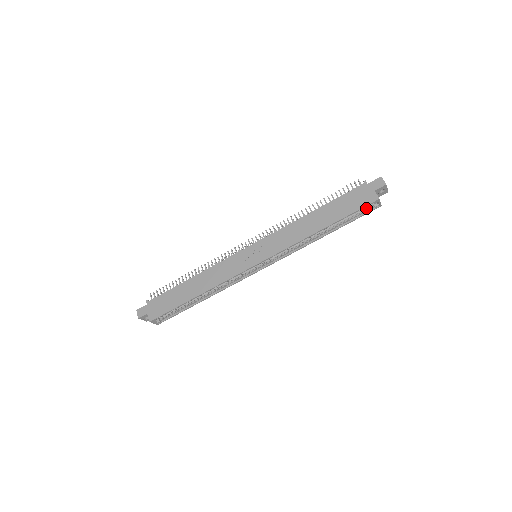
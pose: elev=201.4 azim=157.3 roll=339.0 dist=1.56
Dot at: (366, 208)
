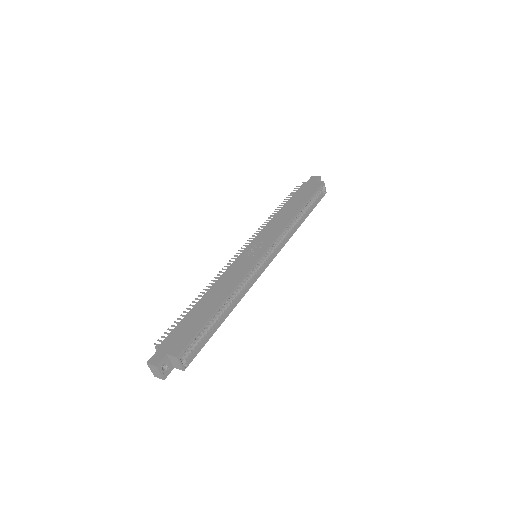
Dot at: (318, 194)
